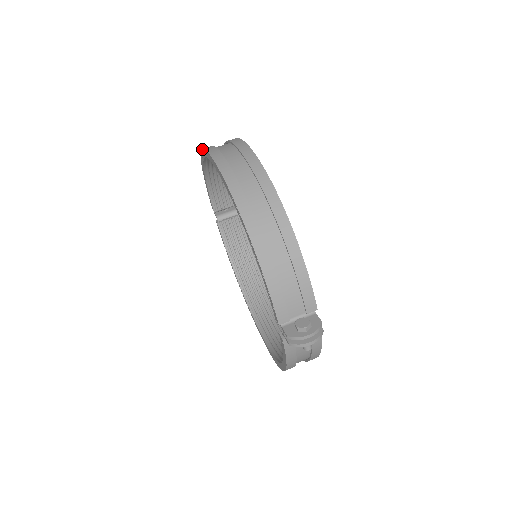
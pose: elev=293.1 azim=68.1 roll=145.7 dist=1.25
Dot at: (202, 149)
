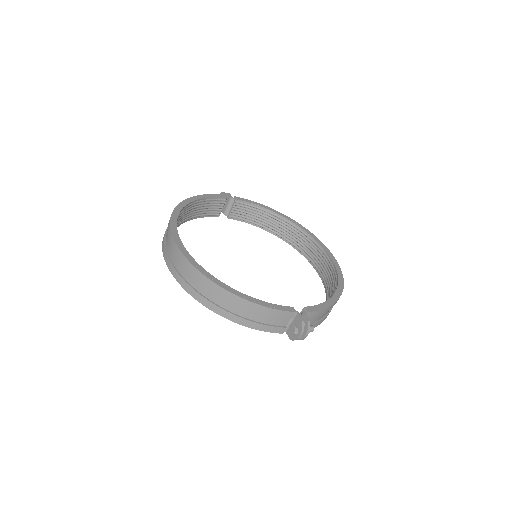
Dot at: (162, 241)
